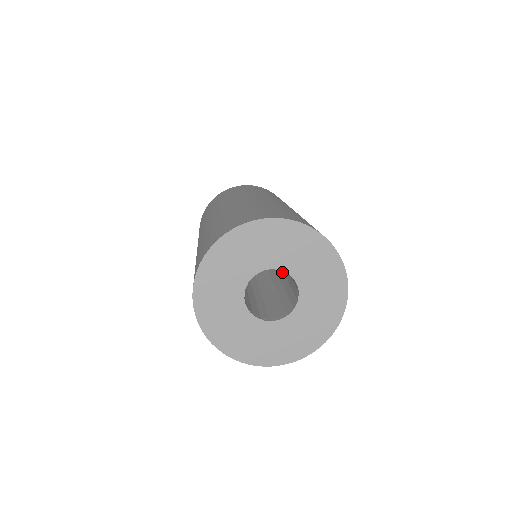
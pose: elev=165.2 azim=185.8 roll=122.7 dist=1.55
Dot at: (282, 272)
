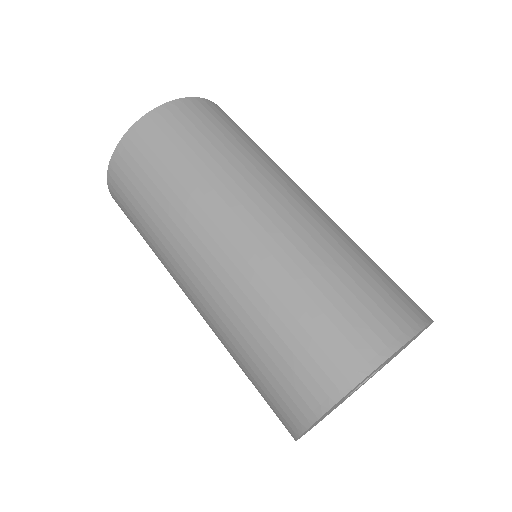
Dot at: occluded
